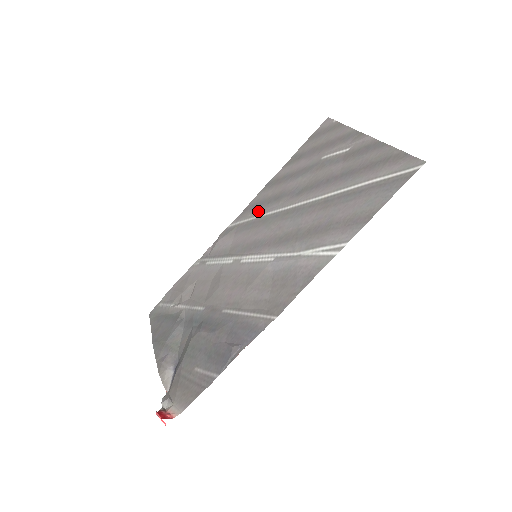
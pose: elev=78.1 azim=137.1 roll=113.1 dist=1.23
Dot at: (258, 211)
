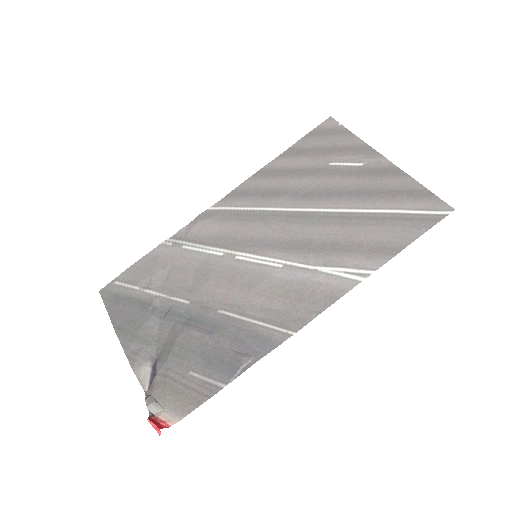
Dot at: (250, 202)
